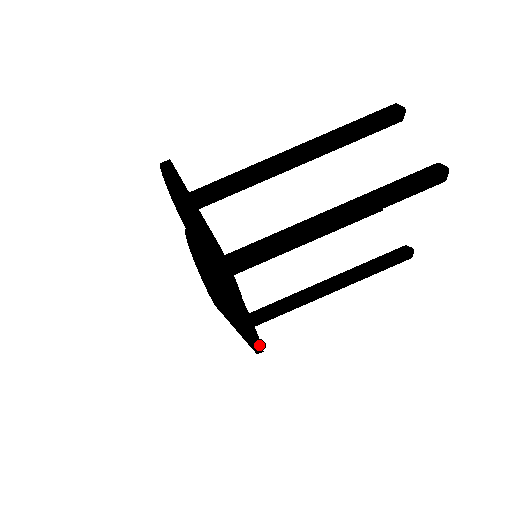
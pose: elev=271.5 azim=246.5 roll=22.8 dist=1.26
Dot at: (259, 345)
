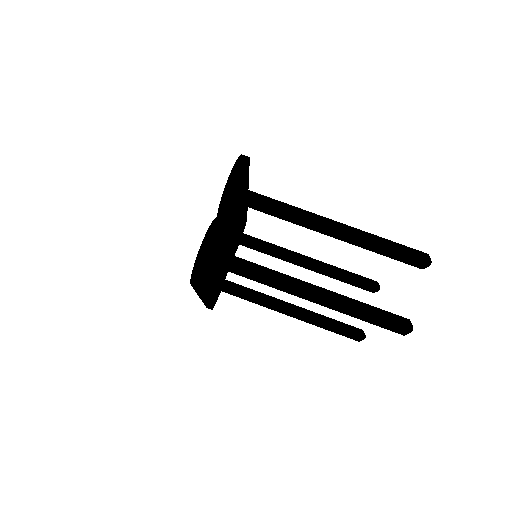
Dot at: (211, 306)
